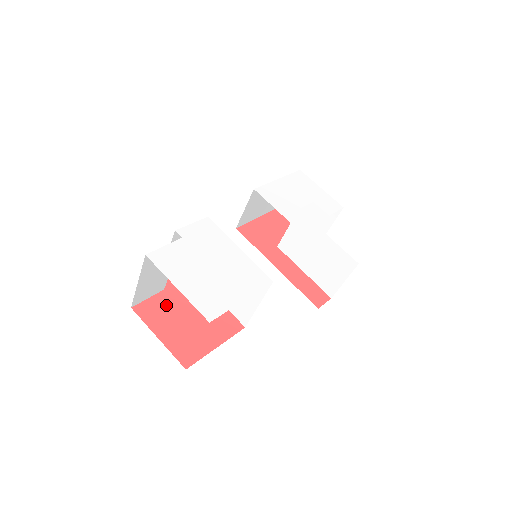
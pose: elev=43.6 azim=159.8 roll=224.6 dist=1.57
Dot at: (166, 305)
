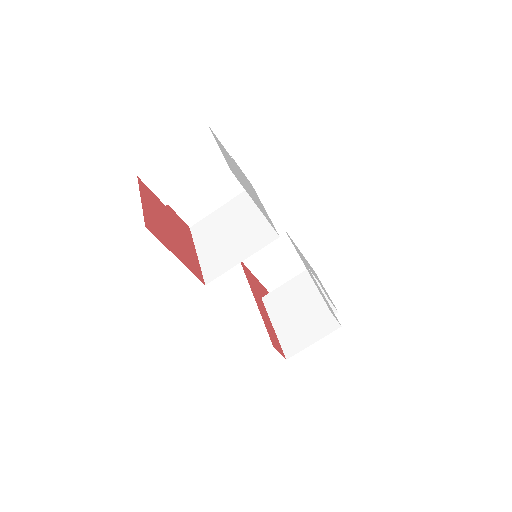
Dot at: (161, 207)
